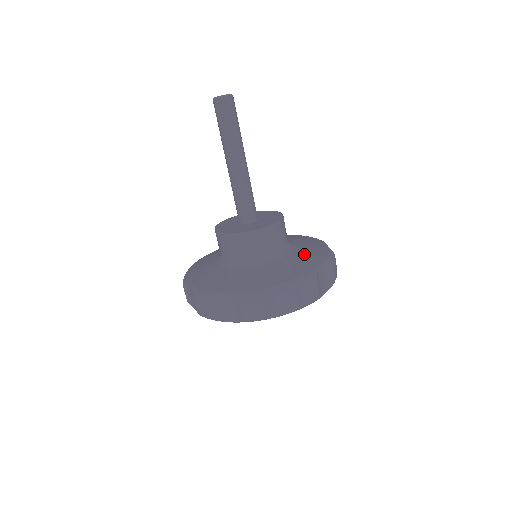
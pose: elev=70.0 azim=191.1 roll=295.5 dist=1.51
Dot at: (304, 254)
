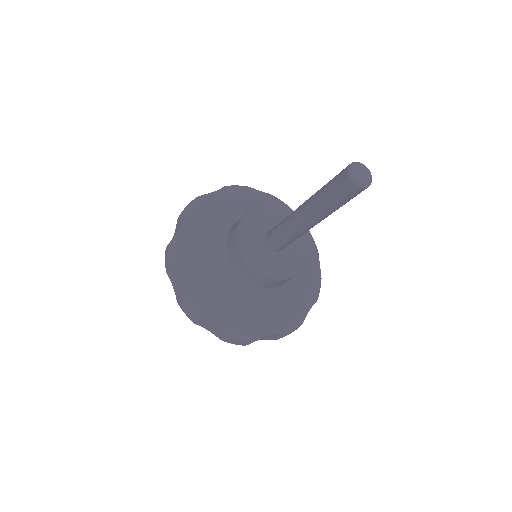
Dot at: occluded
